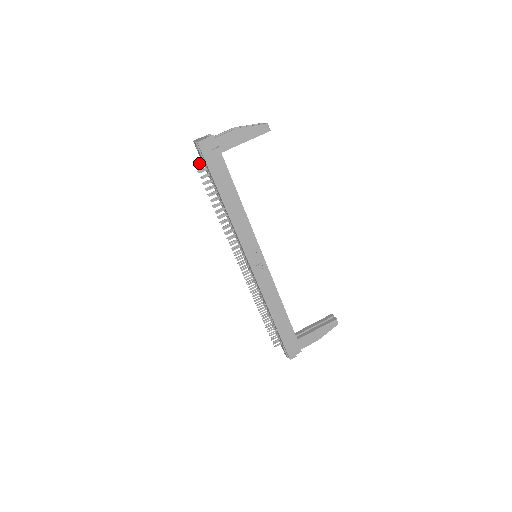
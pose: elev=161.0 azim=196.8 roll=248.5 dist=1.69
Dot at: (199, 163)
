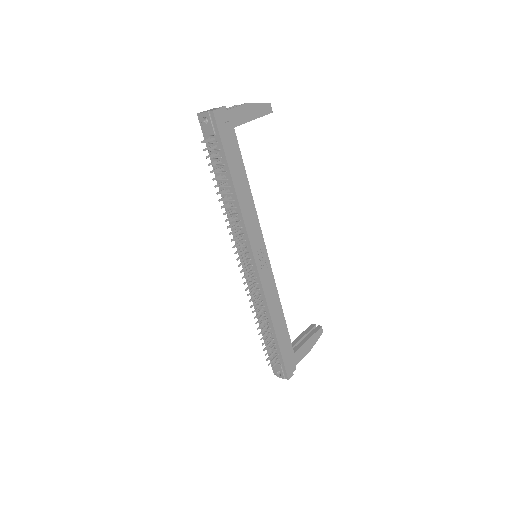
Dot at: (205, 140)
